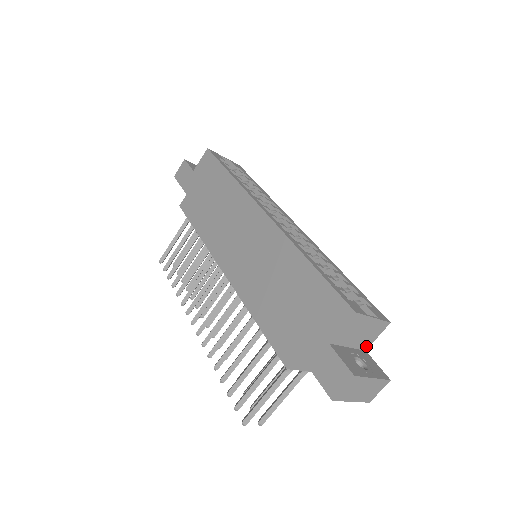
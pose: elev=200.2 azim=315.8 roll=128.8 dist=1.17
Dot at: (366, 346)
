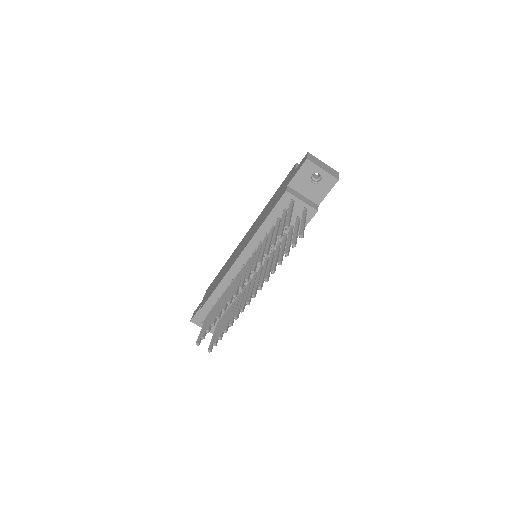
Dot at: occluded
